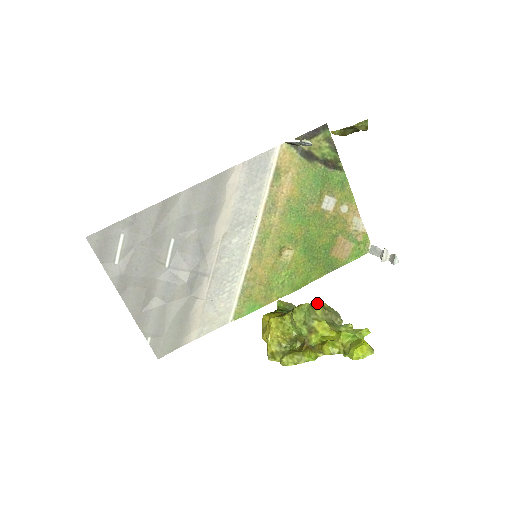
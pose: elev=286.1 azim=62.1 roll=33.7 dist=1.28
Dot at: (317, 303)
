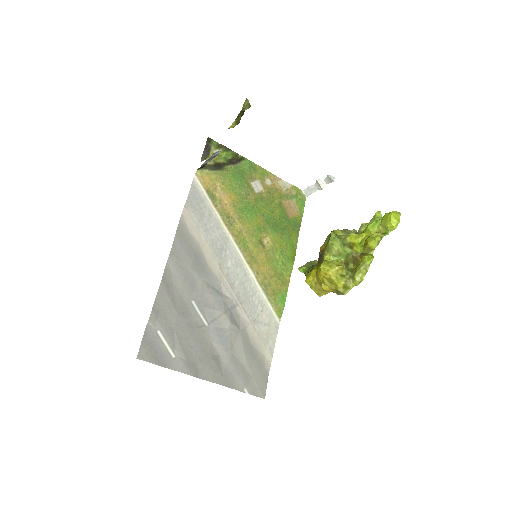
Dot at: occluded
